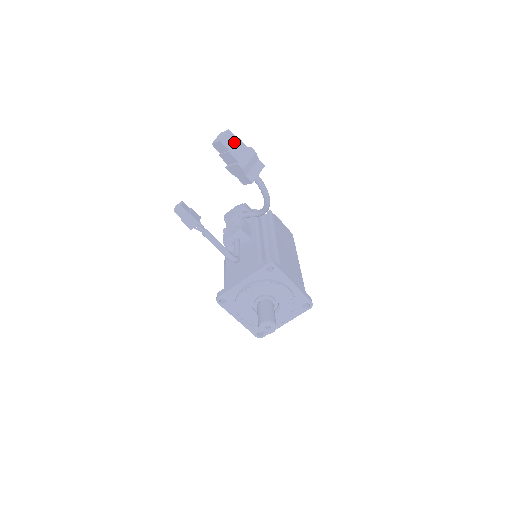
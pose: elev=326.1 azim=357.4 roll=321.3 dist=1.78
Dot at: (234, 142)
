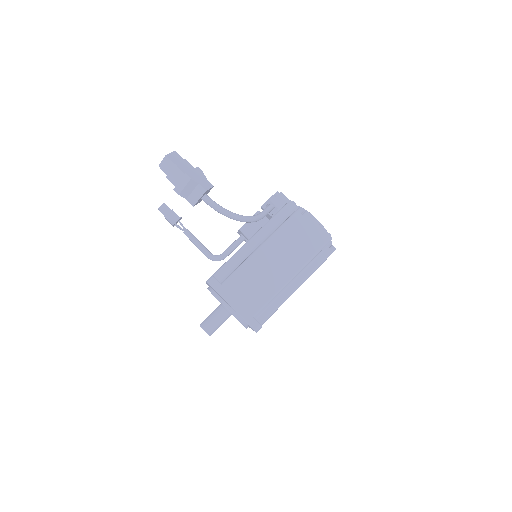
Dot at: (172, 167)
